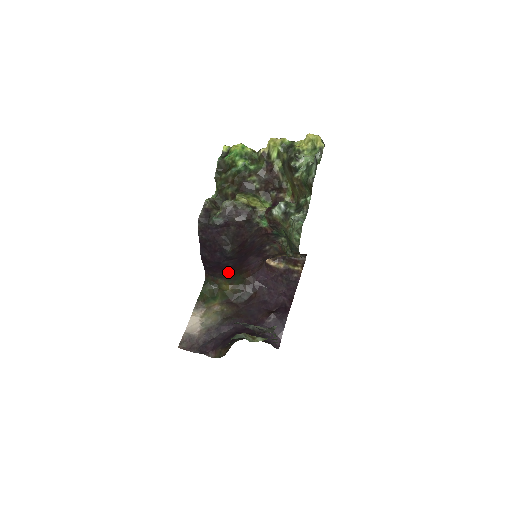
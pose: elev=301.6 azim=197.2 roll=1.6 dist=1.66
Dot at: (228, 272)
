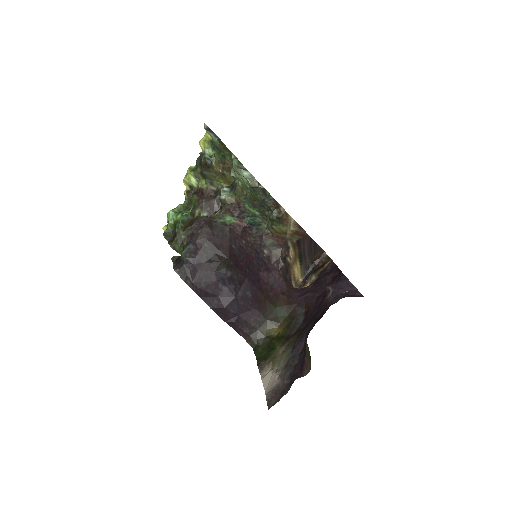
Dot at: (259, 310)
